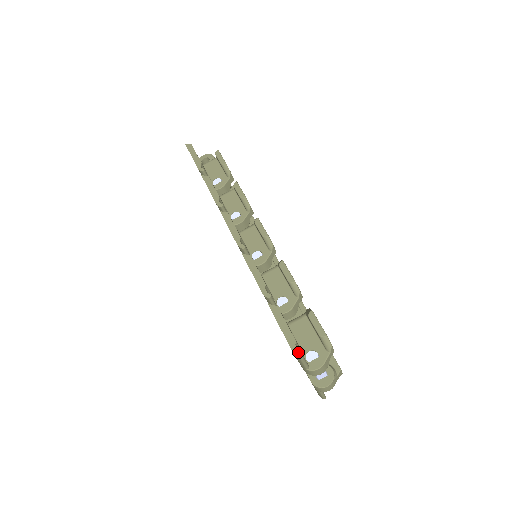
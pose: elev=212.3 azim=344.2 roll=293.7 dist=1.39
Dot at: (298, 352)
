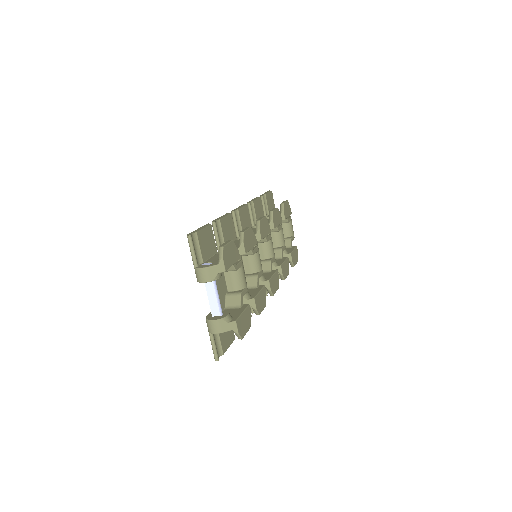
Dot at: (190, 234)
